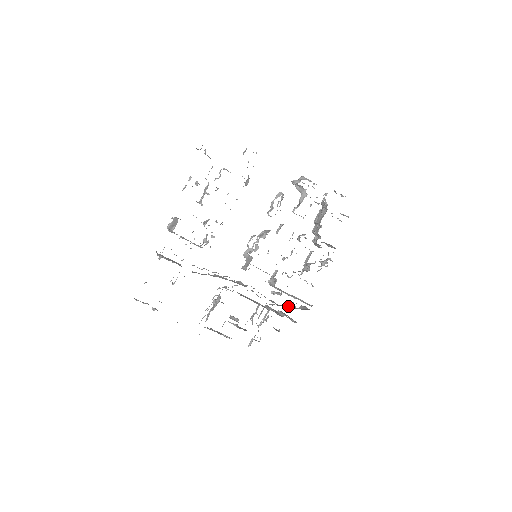
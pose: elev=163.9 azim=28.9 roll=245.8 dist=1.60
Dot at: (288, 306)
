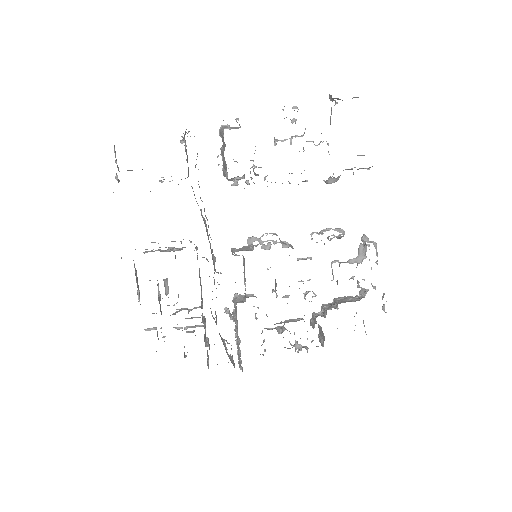
Dot at: (223, 340)
